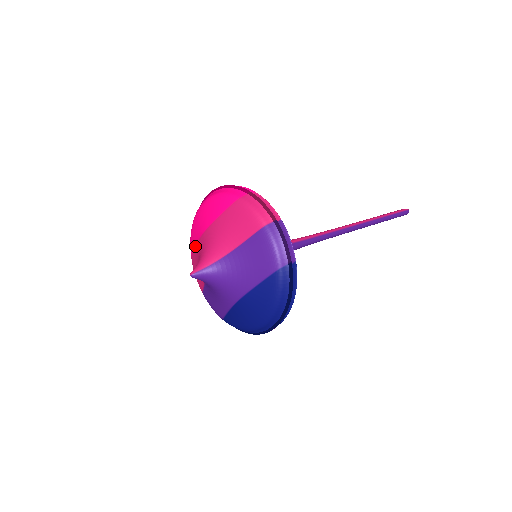
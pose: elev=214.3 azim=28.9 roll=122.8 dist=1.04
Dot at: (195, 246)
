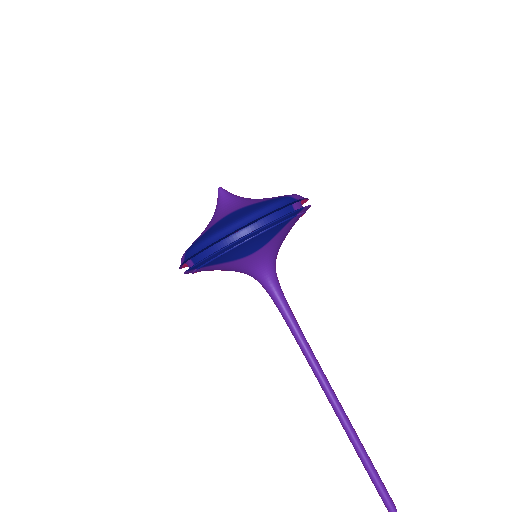
Dot at: occluded
